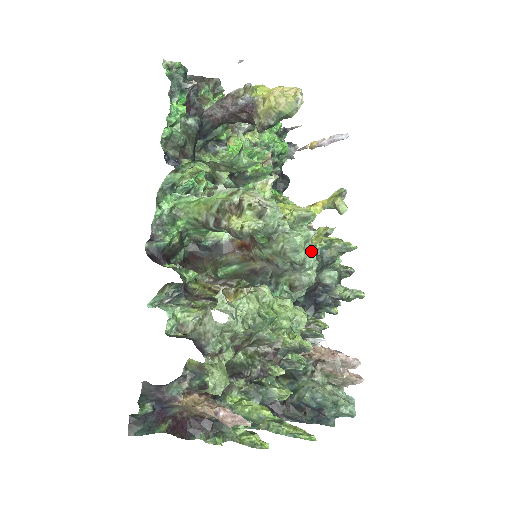
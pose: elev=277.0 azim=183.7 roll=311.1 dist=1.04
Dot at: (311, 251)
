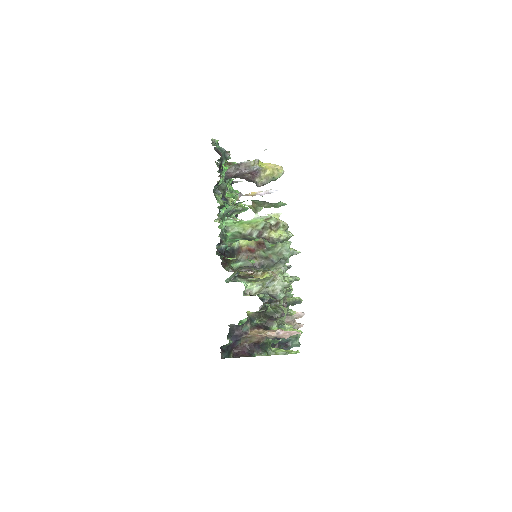
Dot at: occluded
